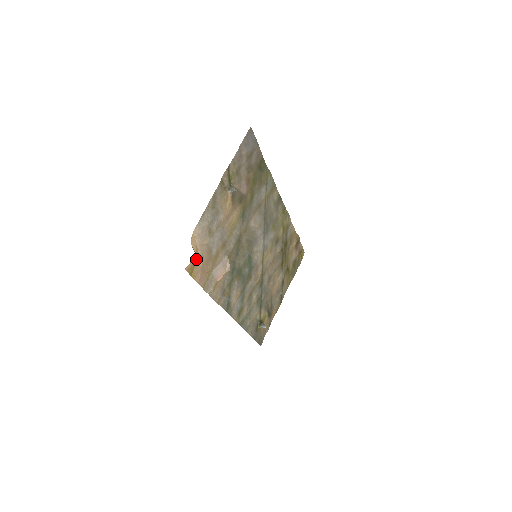
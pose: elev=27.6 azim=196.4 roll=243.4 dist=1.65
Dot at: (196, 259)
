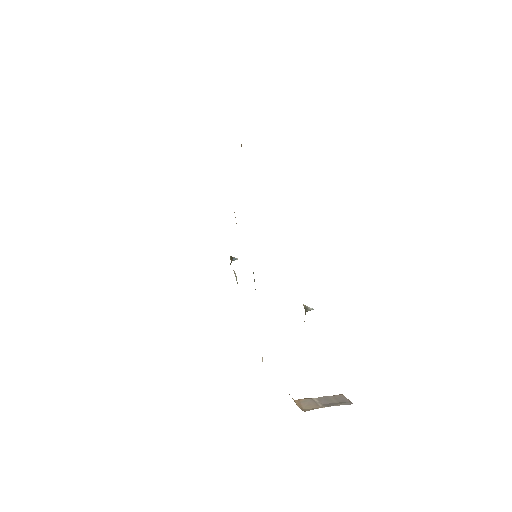
Dot at: occluded
